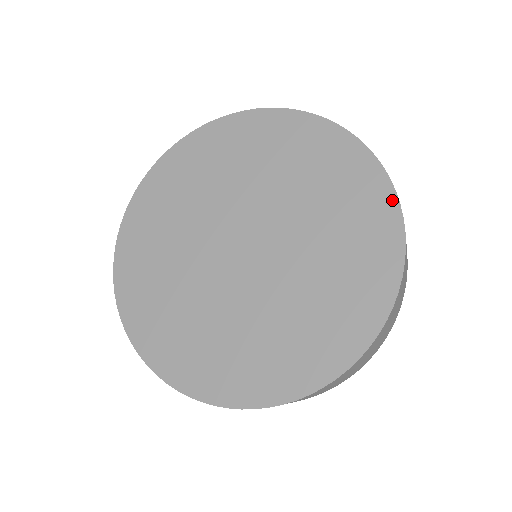
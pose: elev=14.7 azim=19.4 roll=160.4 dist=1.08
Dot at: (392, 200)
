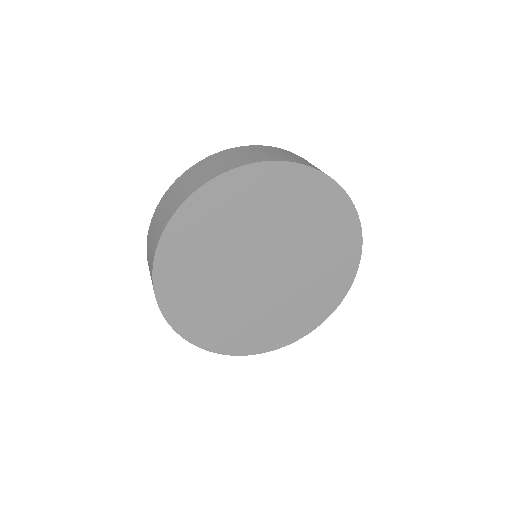
Dot at: (348, 286)
